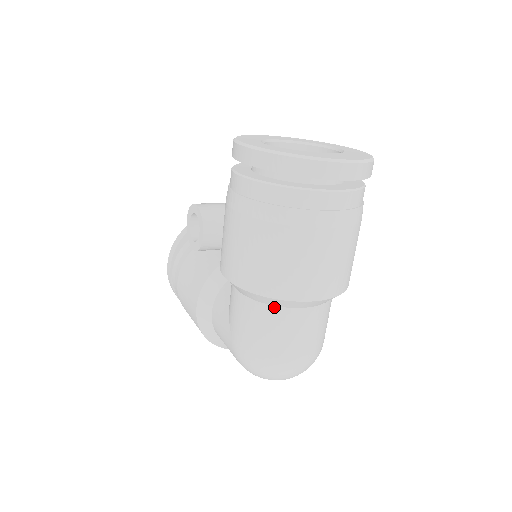
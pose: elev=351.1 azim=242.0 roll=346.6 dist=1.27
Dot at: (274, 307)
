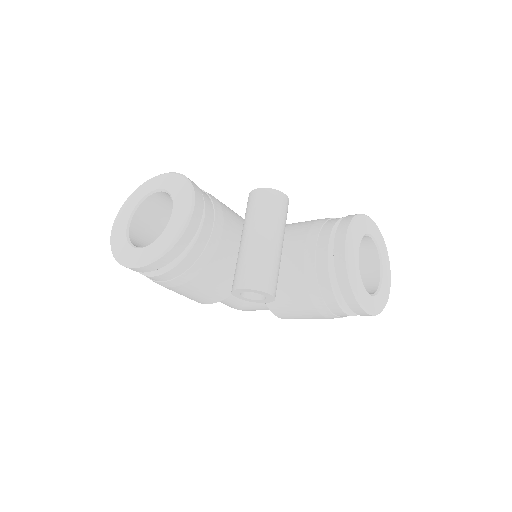
Dot at: occluded
